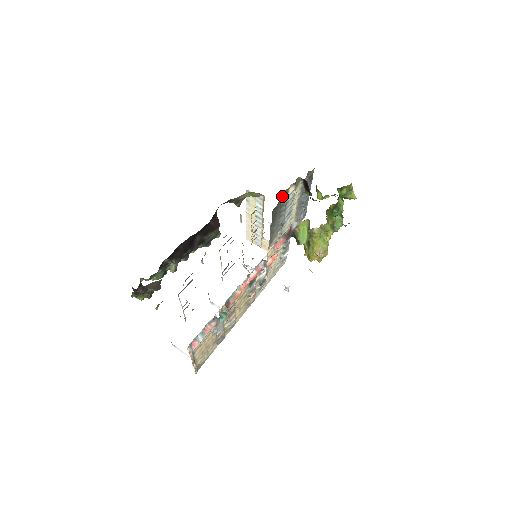
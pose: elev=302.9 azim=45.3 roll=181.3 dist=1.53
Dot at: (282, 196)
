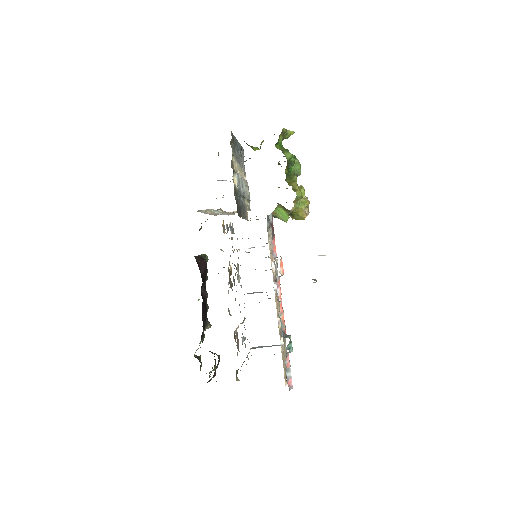
Dot at: (234, 195)
